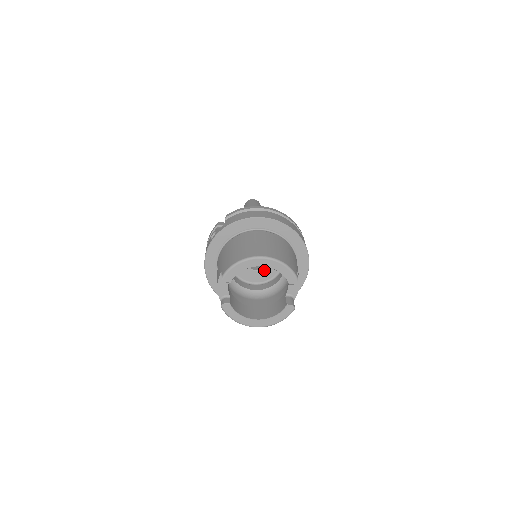
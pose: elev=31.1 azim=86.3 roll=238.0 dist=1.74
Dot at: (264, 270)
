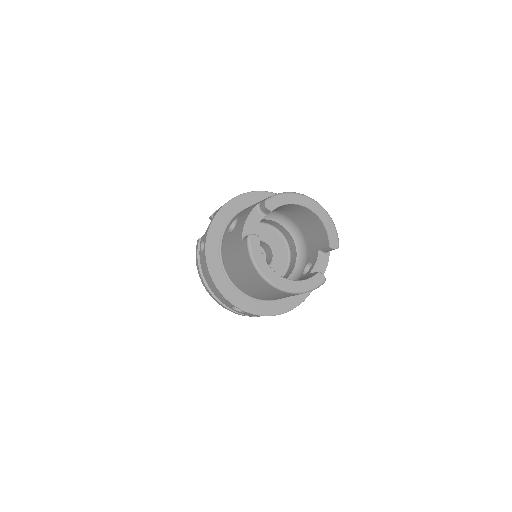
Dot at: occluded
